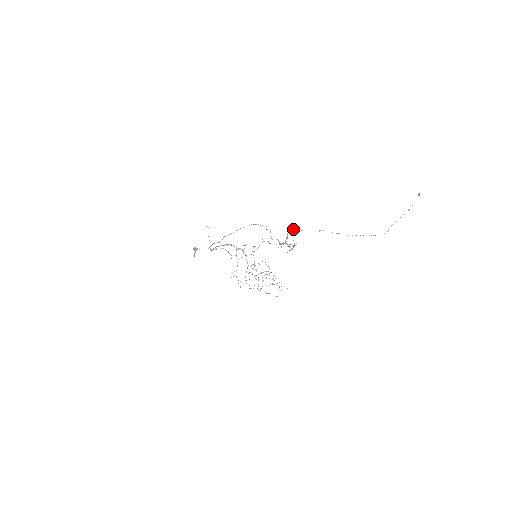
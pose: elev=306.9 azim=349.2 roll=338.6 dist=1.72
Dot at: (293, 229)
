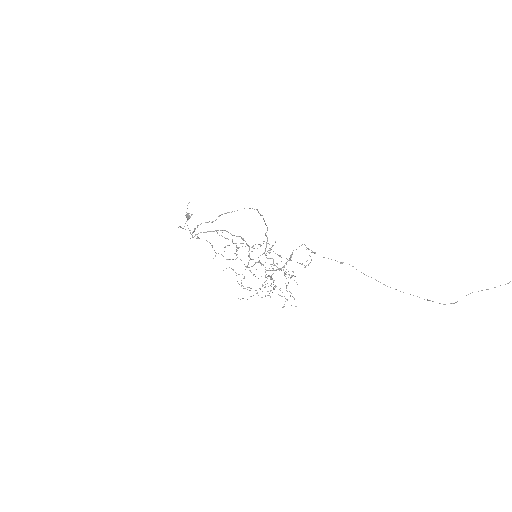
Dot at: (305, 245)
